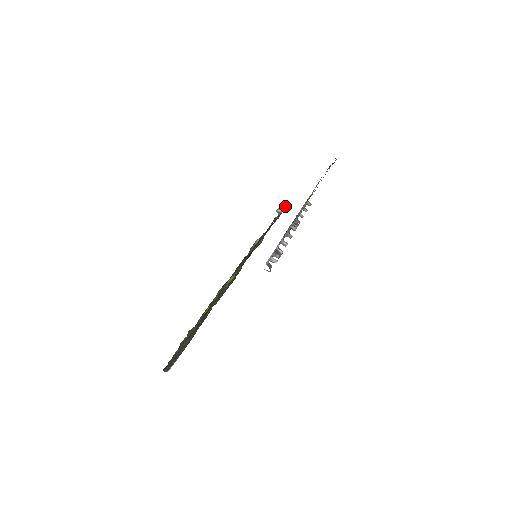
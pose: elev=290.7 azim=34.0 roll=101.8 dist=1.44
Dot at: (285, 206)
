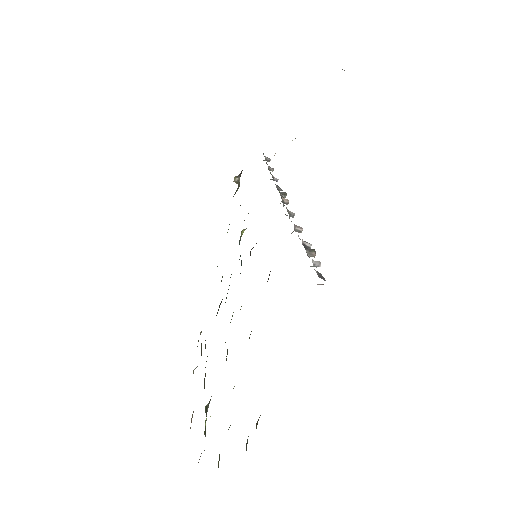
Dot at: (241, 171)
